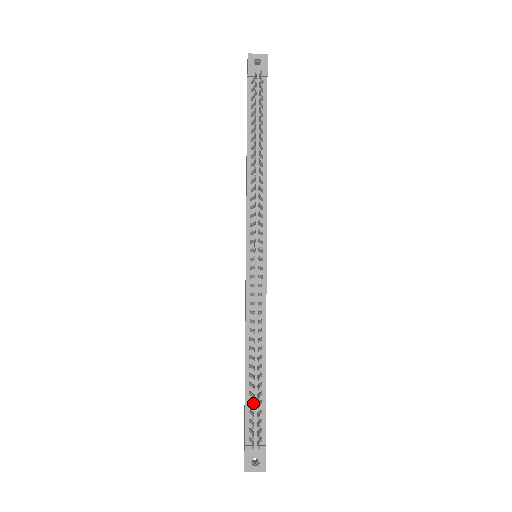
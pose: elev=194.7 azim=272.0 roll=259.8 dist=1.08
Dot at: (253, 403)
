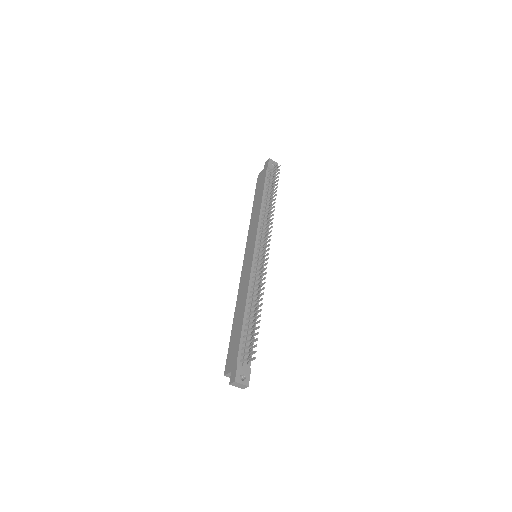
Dot at: occluded
